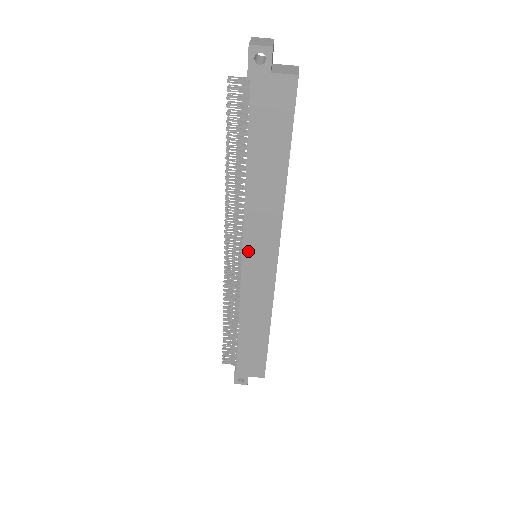
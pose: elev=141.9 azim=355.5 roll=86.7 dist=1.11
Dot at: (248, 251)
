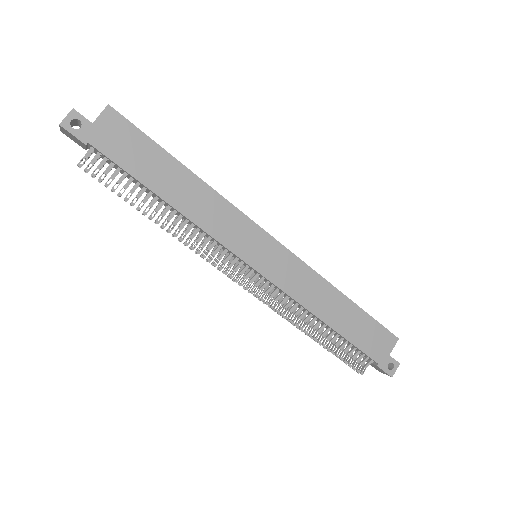
Dot at: (244, 254)
